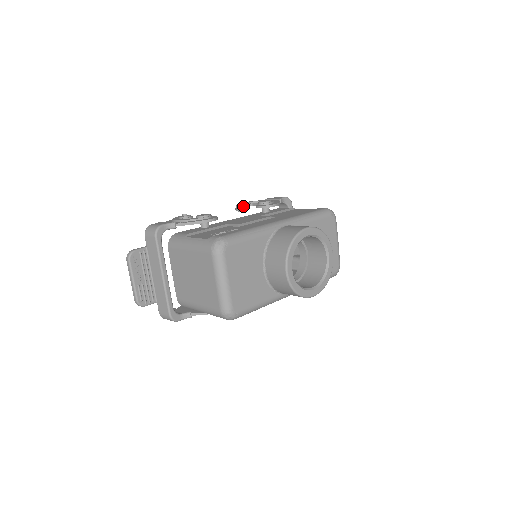
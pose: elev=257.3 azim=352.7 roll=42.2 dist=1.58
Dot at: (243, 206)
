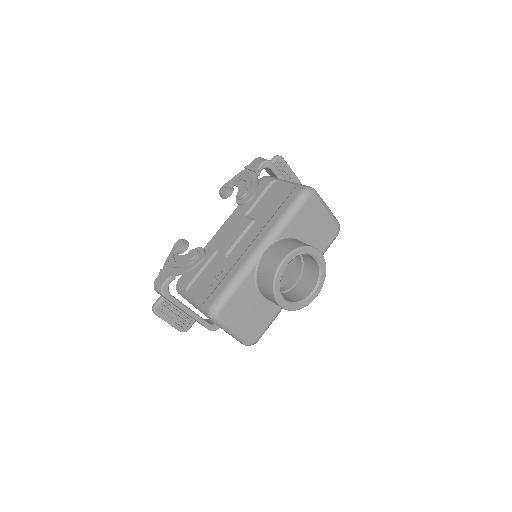
Dot at: (225, 194)
